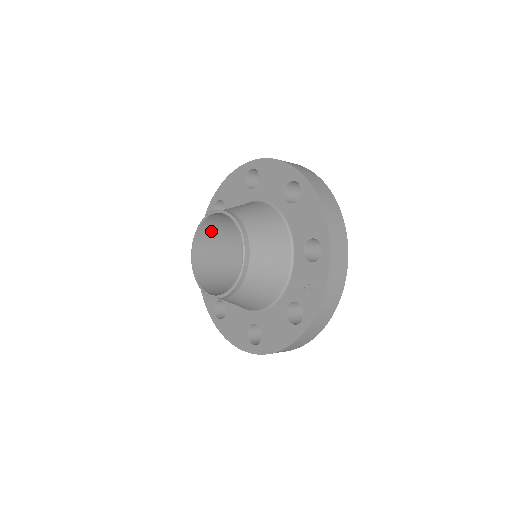
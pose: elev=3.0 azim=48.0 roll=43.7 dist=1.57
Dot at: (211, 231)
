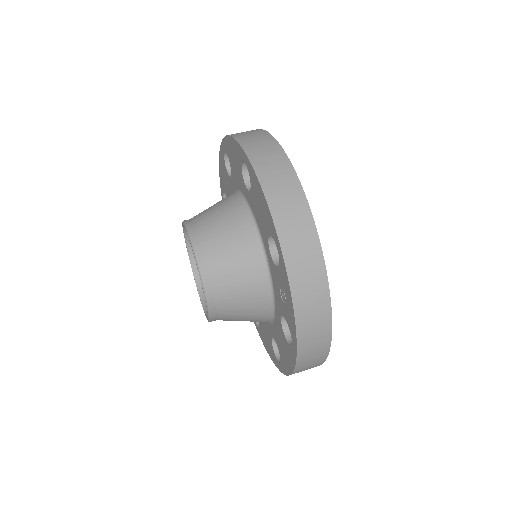
Dot at: occluded
